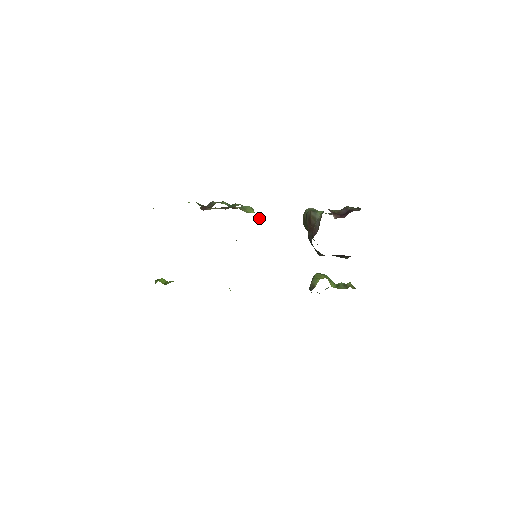
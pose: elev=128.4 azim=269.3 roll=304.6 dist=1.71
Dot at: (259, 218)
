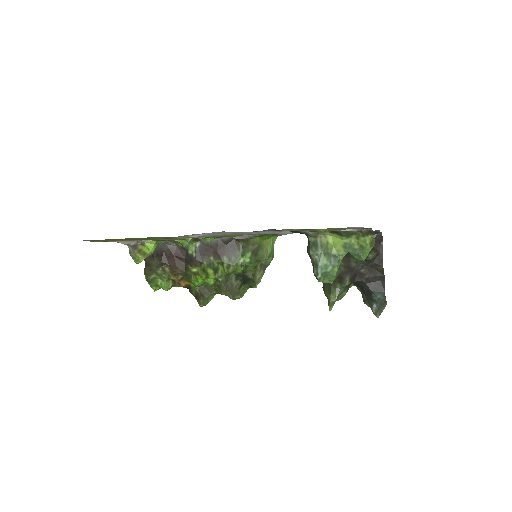
Dot at: occluded
